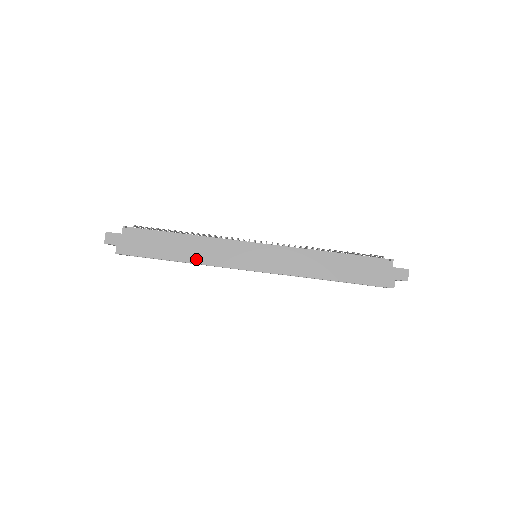
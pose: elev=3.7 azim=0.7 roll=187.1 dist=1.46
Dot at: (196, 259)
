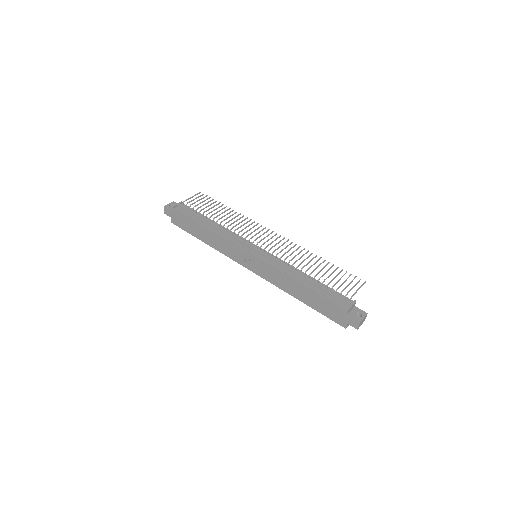
Dot at: (214, 246)
